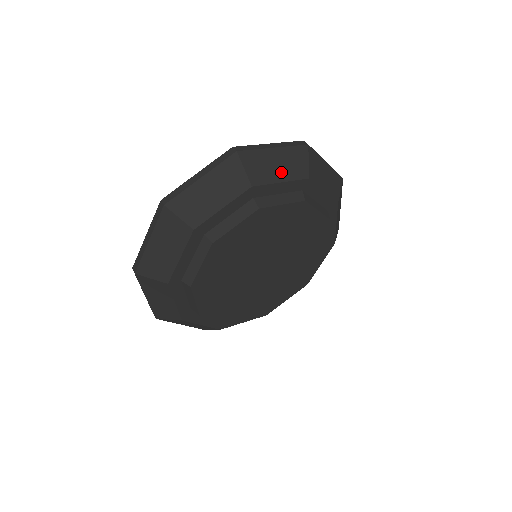
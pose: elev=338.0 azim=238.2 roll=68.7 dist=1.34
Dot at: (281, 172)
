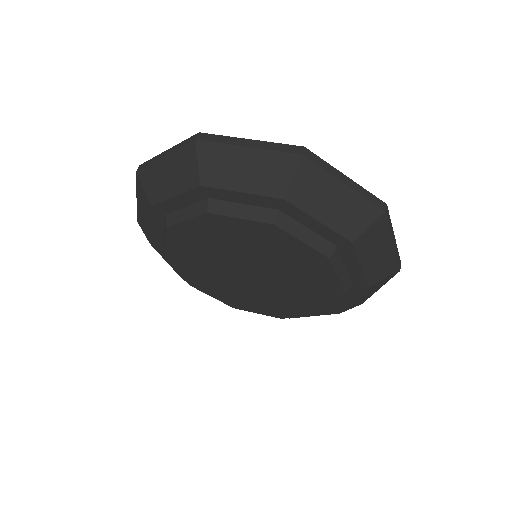
Dot at: (246, 180)
